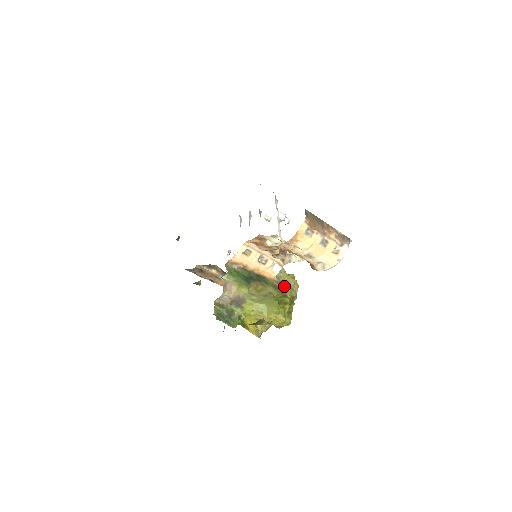
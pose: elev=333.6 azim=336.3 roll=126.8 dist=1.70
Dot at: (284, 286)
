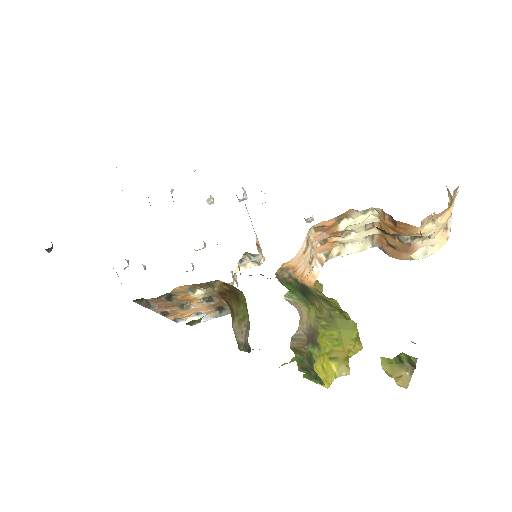
Dot at: (325, 296)
